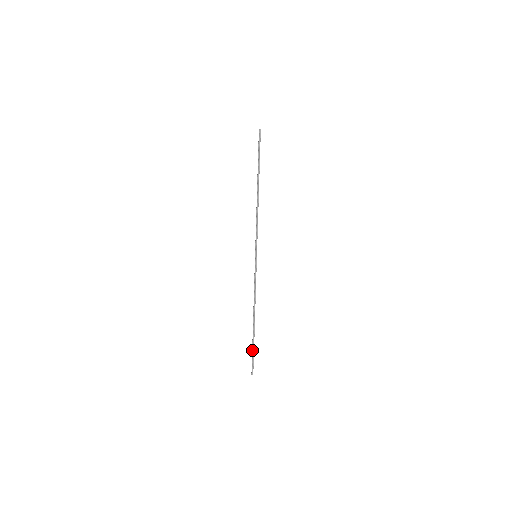
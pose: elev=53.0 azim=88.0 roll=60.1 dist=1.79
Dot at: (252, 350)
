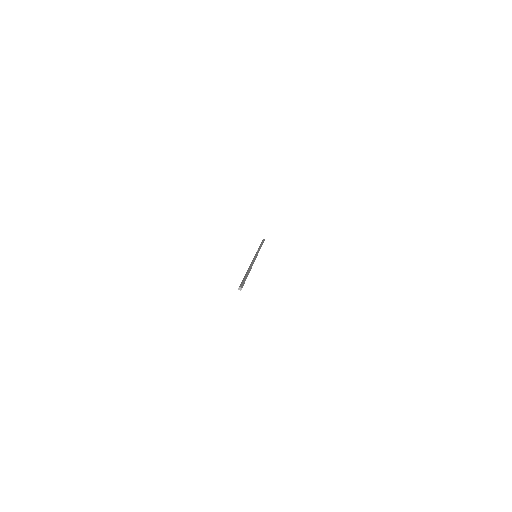
Dot at: (244, 277)
